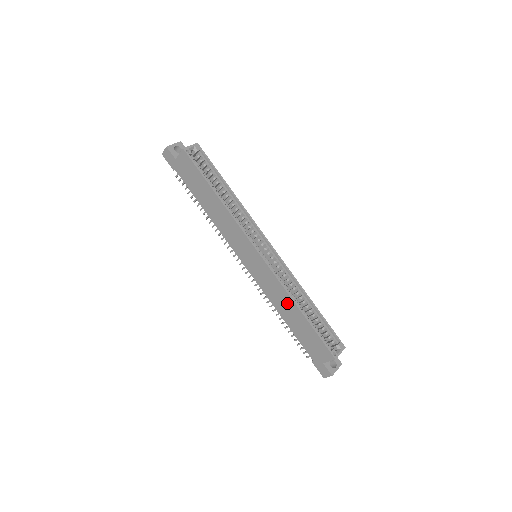
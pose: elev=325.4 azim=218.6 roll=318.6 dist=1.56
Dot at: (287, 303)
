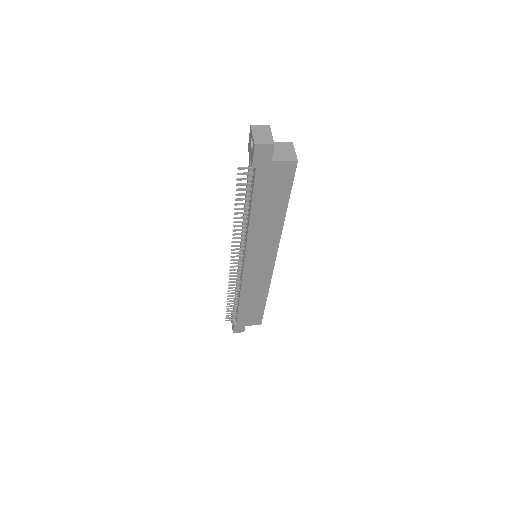
Dot at: (259, 294)
